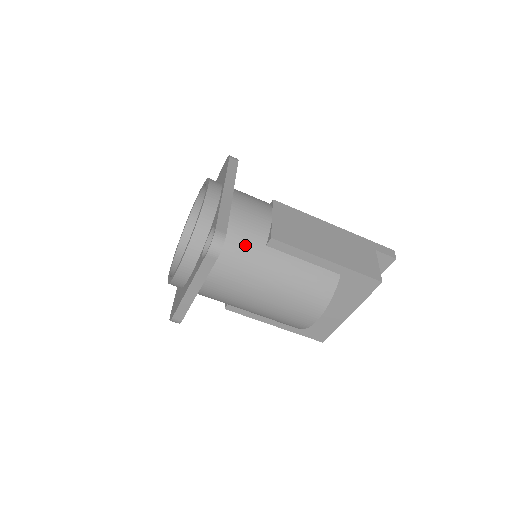
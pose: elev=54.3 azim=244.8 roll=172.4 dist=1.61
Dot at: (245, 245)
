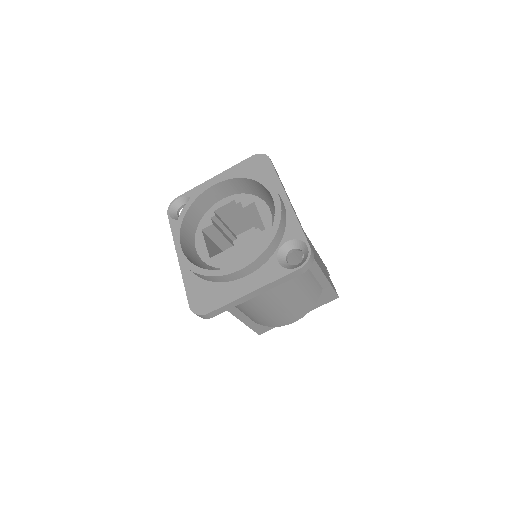
Dot at: (294, 256)
